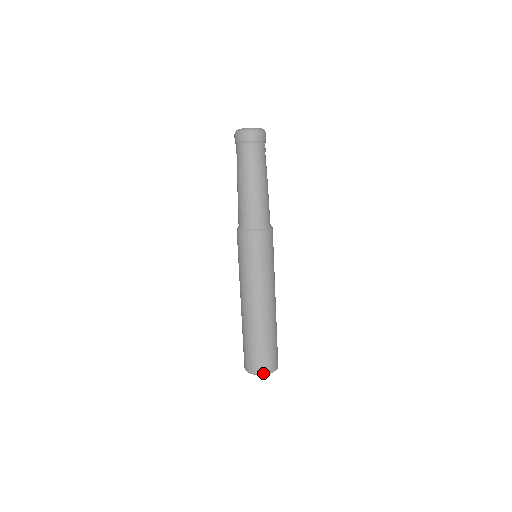
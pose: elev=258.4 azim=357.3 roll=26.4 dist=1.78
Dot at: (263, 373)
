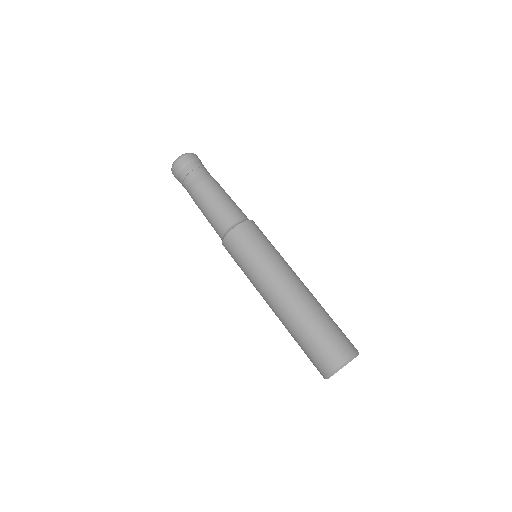
Dot at: (343, 362)
